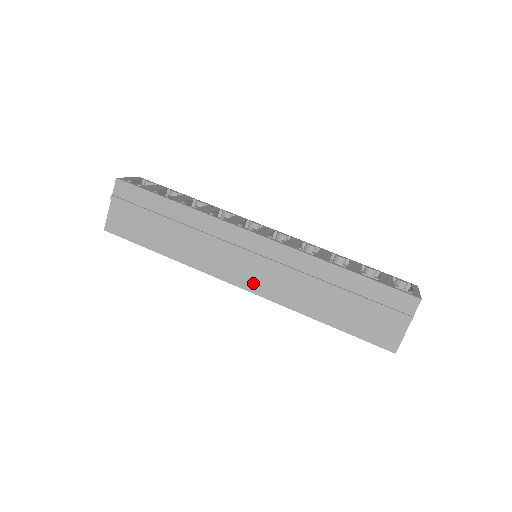
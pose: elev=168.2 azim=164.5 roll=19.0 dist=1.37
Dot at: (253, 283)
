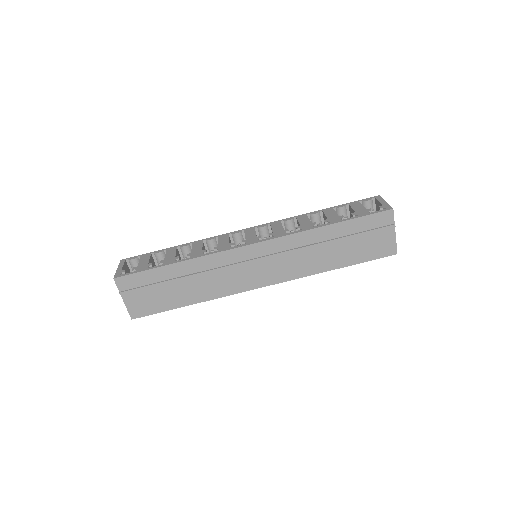
Dot at: (271, 278)
